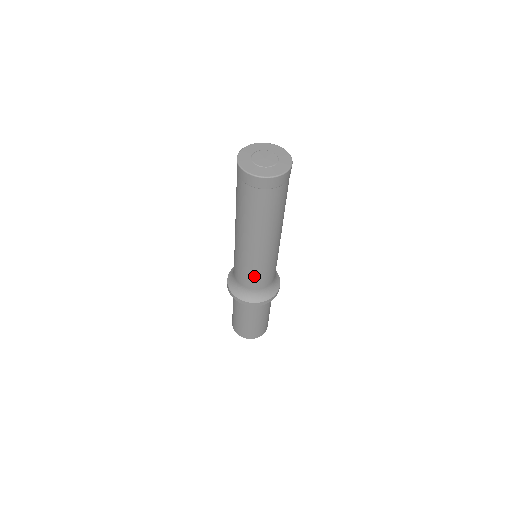
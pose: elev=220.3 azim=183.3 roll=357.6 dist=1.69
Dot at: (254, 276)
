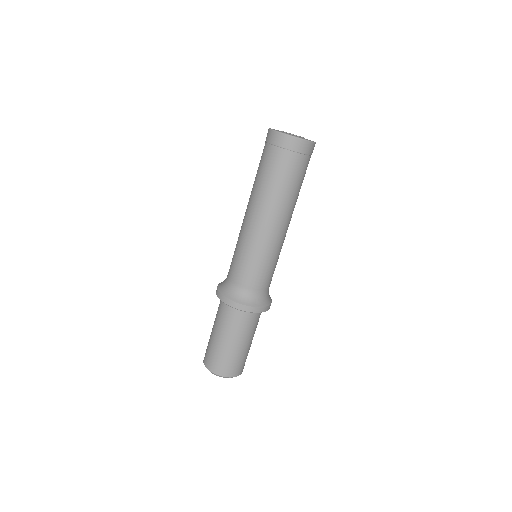
Dot at: (239, 262)
